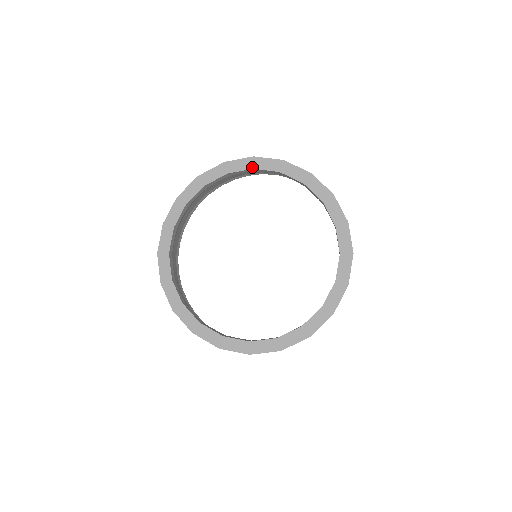
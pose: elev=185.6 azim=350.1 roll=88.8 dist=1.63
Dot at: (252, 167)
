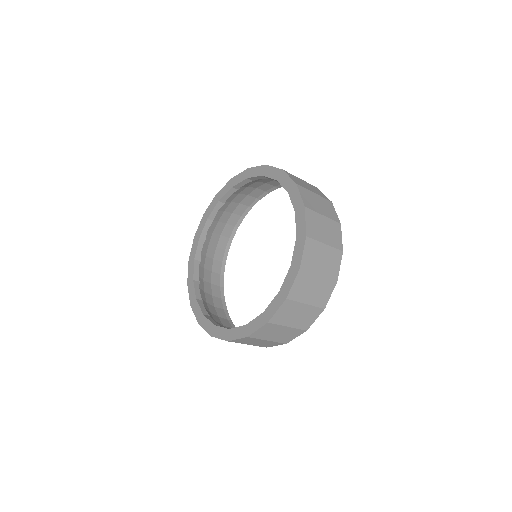
Dot at: (206, 219)
